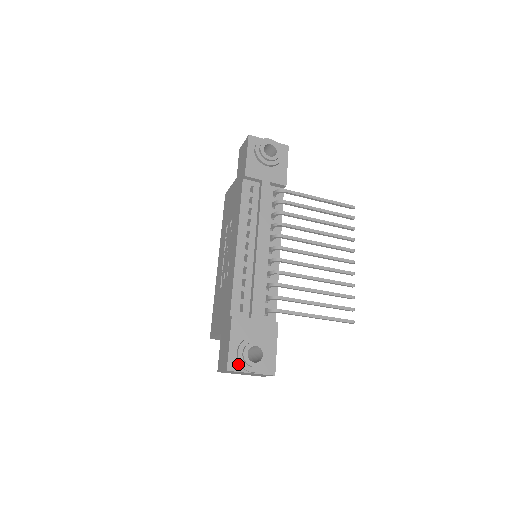
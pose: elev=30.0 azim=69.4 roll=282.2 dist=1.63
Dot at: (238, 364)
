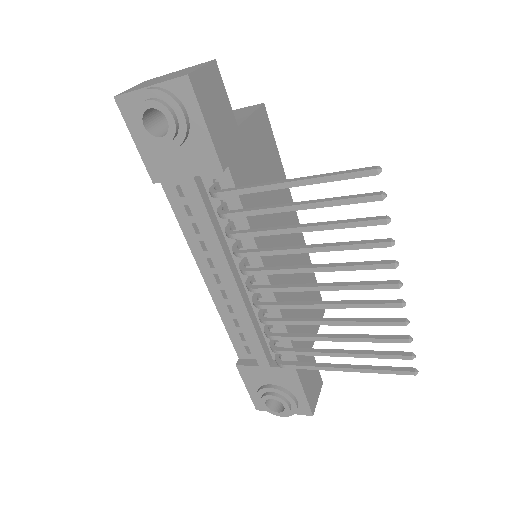
Dot at: occluded
